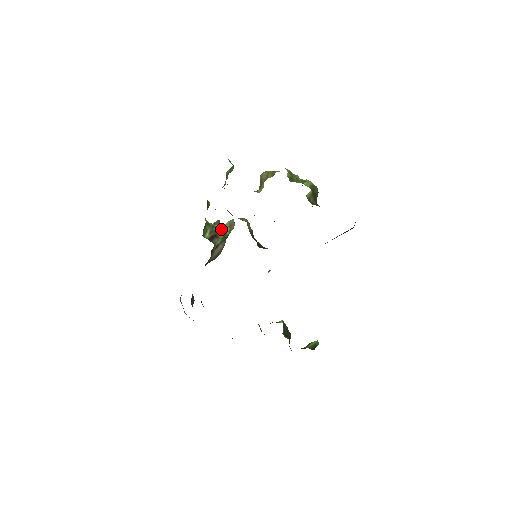
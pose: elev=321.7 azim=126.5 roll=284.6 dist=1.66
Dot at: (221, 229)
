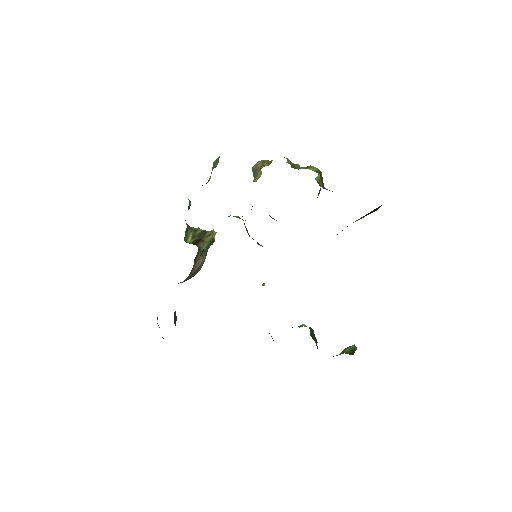
Dot at: (206, 233)
